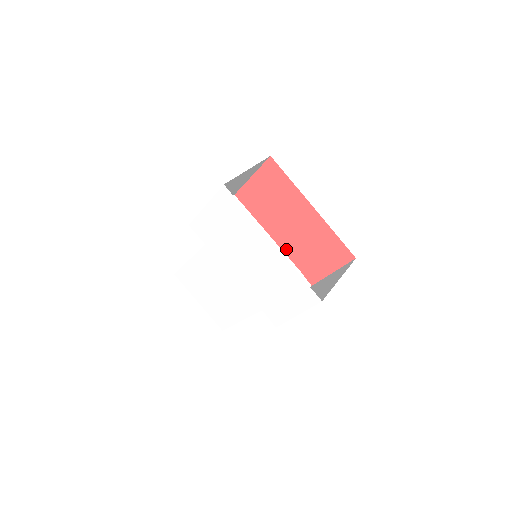
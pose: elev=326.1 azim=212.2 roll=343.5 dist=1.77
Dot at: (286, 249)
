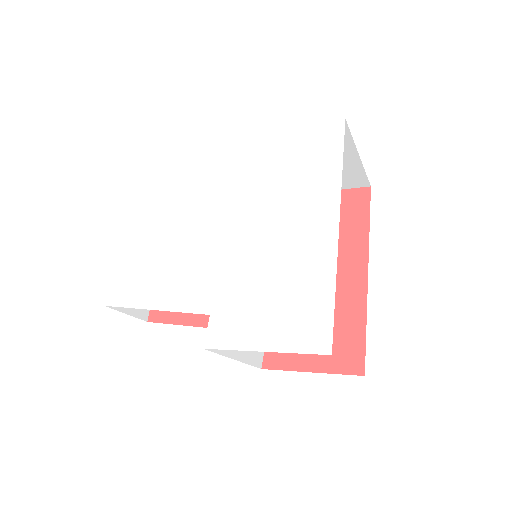
Dot at: occluded
